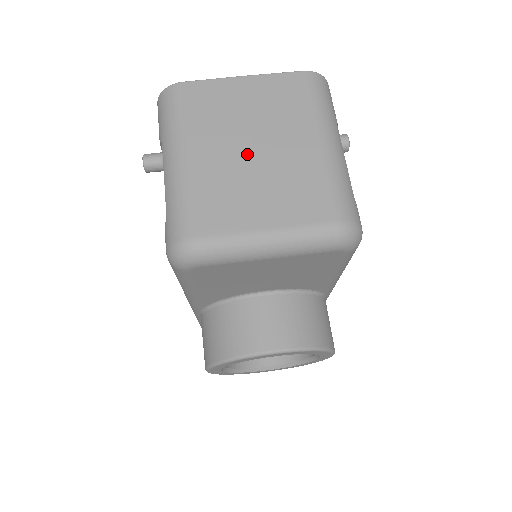
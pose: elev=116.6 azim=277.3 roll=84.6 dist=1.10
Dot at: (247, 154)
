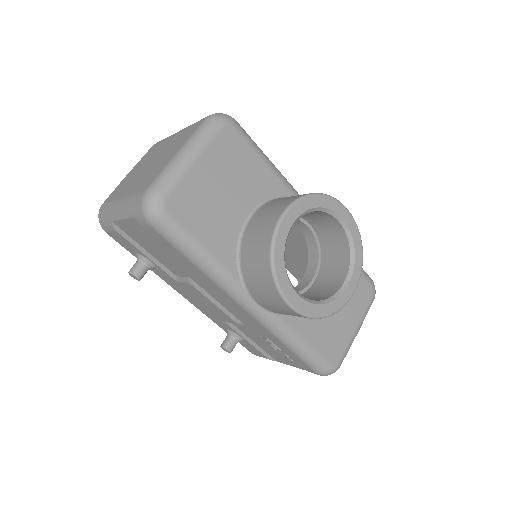
Dot at: (148, 167)
